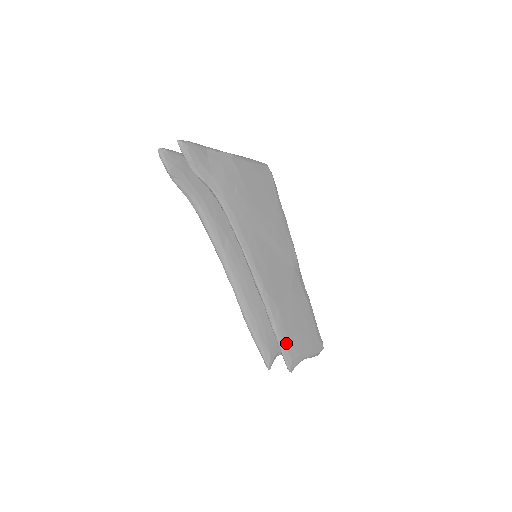
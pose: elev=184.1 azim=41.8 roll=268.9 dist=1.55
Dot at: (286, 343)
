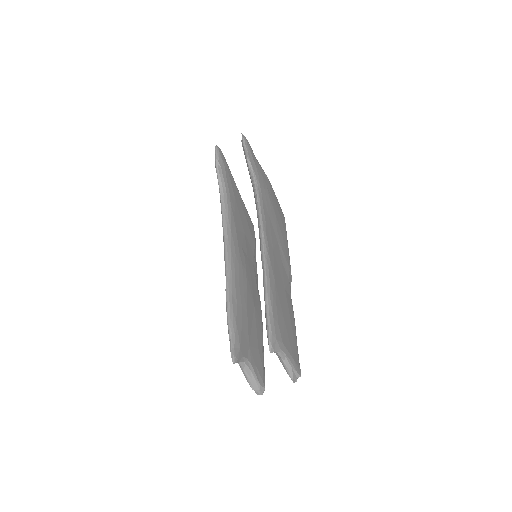
Dot at: (275, 315)
